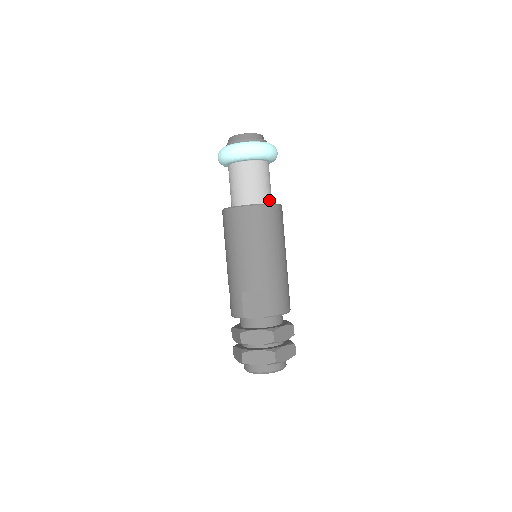
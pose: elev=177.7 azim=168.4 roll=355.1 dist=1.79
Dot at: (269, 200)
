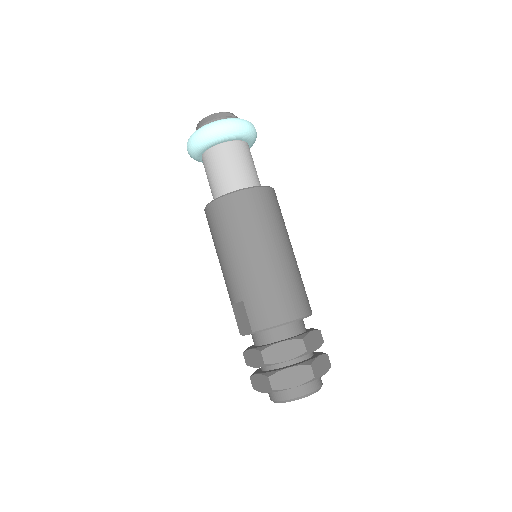
Dot at: (240, 187)
